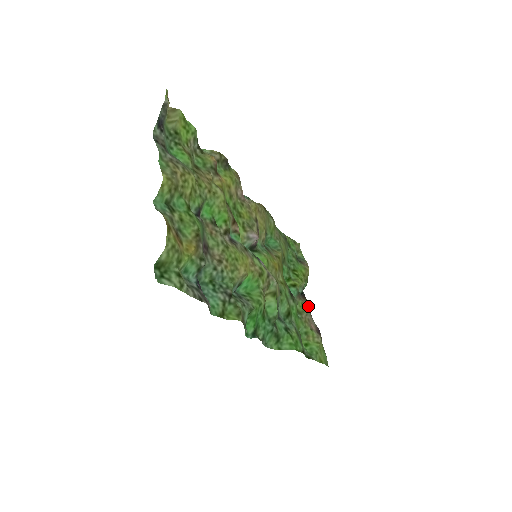
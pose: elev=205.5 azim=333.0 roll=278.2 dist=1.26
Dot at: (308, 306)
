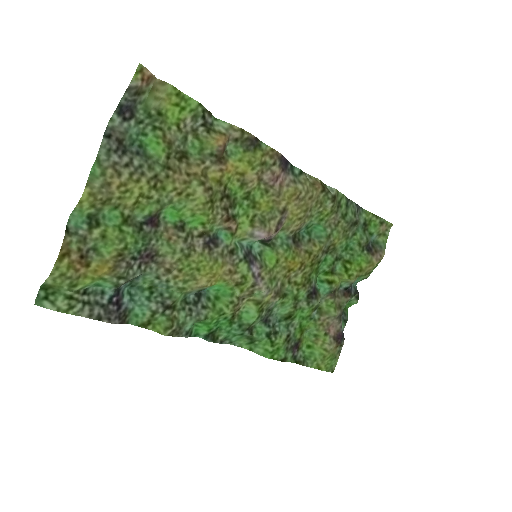
Dot at: (354, 301)
